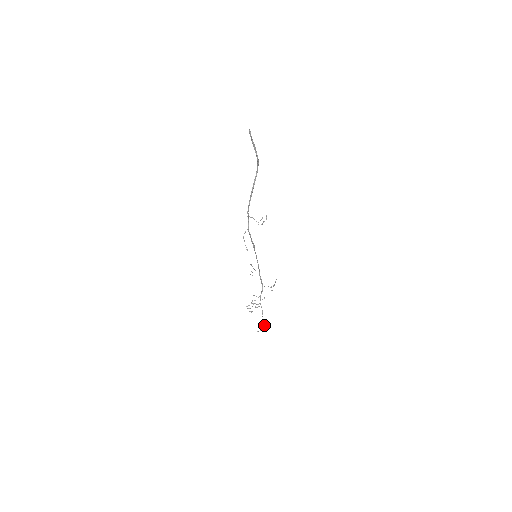
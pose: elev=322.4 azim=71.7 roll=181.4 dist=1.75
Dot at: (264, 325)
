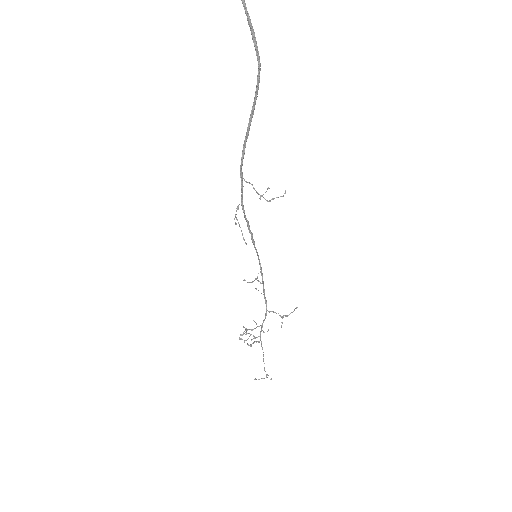
Dot at: occluded
